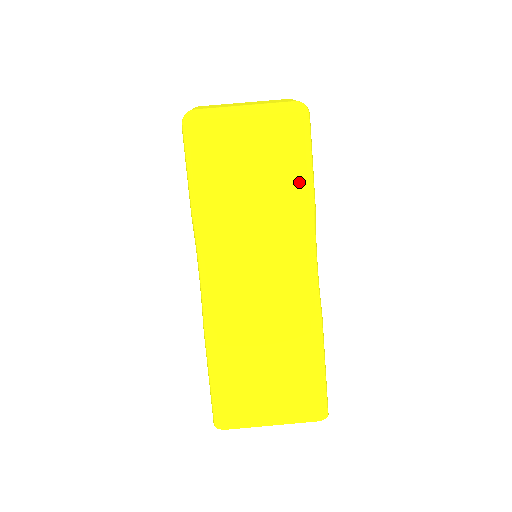
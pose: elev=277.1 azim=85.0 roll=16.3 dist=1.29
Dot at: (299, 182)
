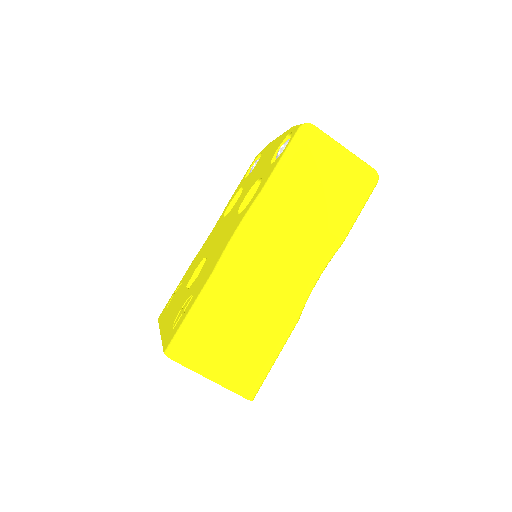
Dot at: (347, 219)
